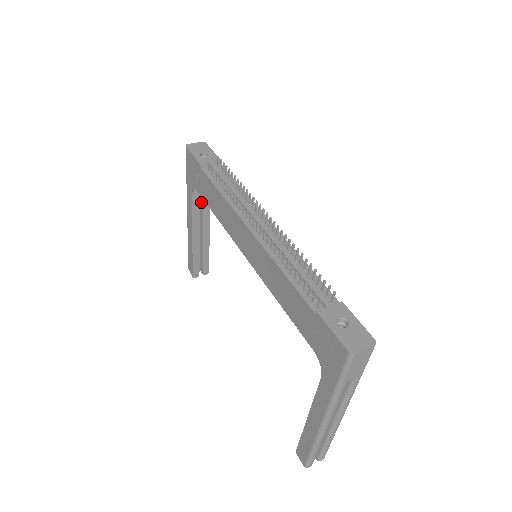
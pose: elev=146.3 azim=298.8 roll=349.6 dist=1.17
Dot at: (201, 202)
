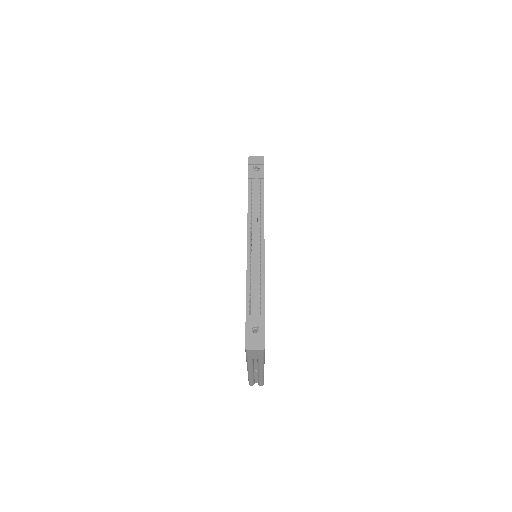
Dot at: occluded
